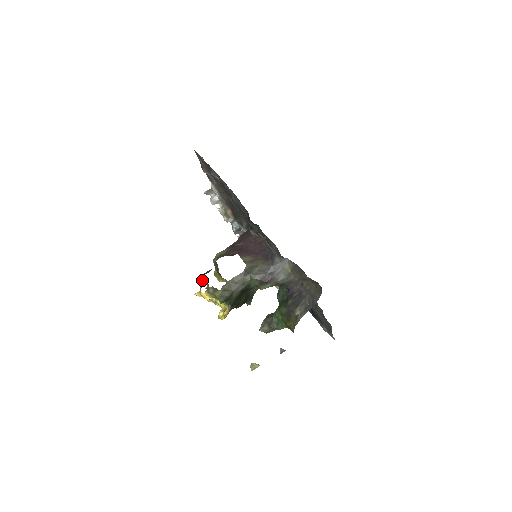
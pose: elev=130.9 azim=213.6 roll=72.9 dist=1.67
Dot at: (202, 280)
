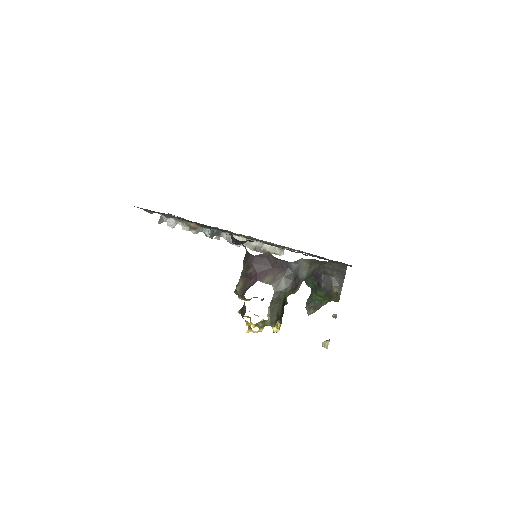
Dot at: (246, 321)
